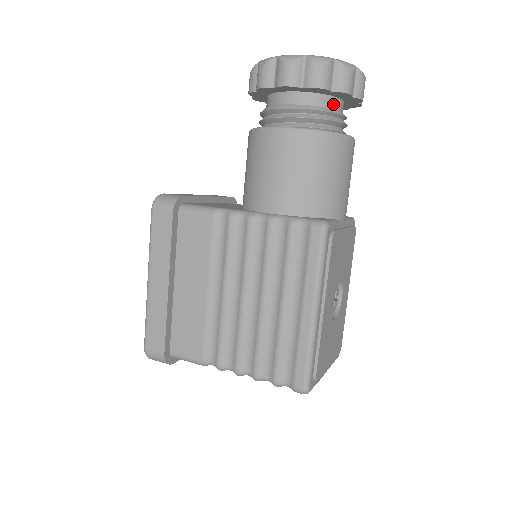
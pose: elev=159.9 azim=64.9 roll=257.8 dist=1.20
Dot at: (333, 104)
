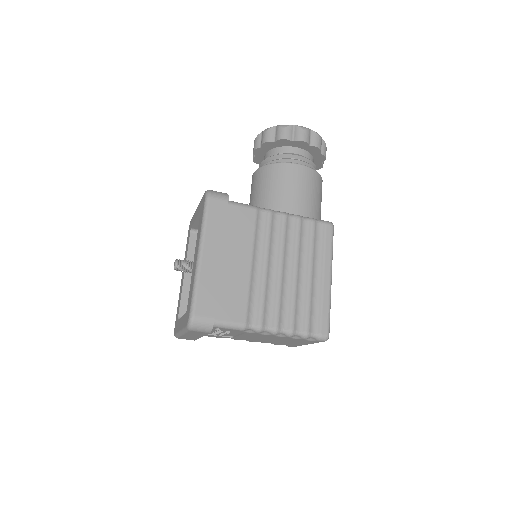
Dot at: occluded
